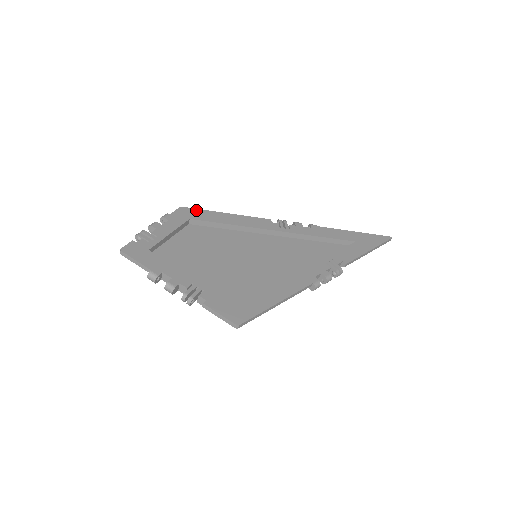
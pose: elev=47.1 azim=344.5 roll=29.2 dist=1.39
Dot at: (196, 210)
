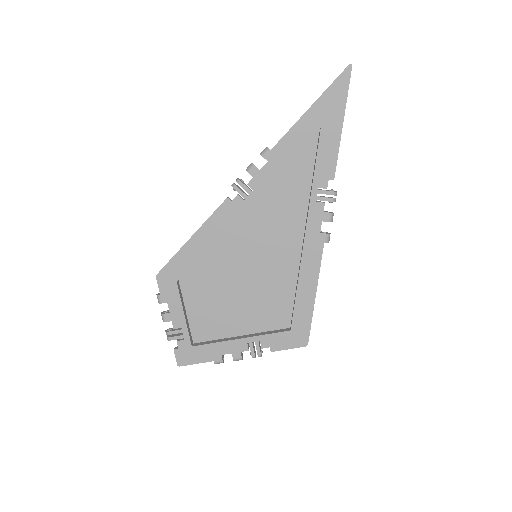
Dot at: (169, 266)
